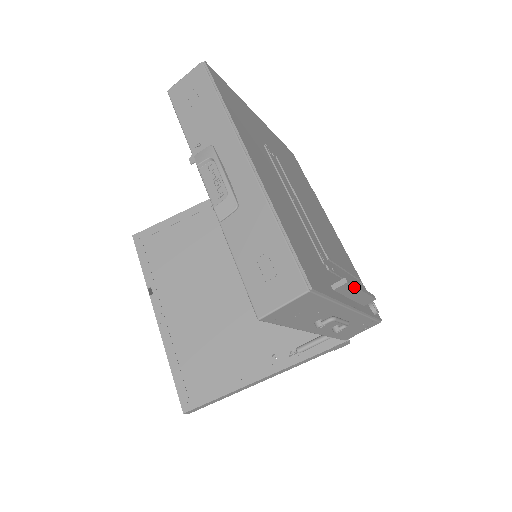
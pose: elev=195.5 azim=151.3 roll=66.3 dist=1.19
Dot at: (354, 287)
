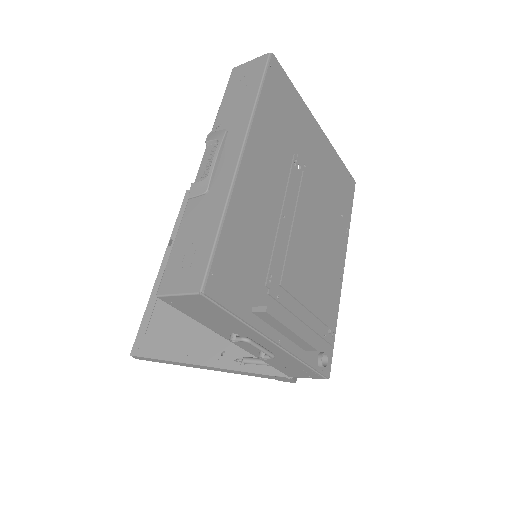
Dot at: (279, 322)
